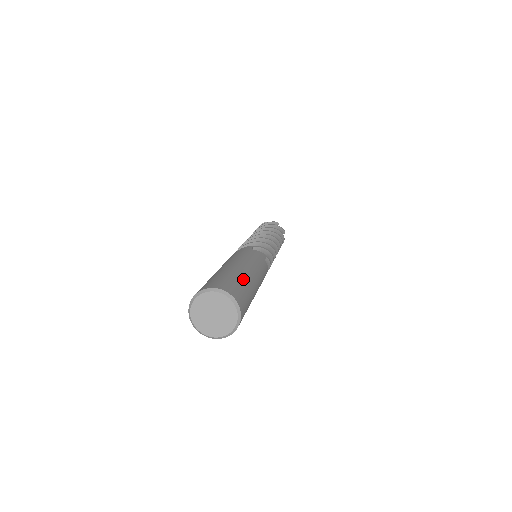
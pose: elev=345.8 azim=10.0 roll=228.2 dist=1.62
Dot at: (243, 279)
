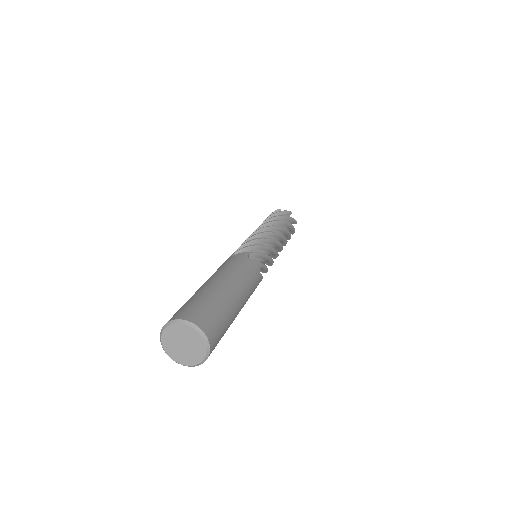
Dot at: (204, 294)
